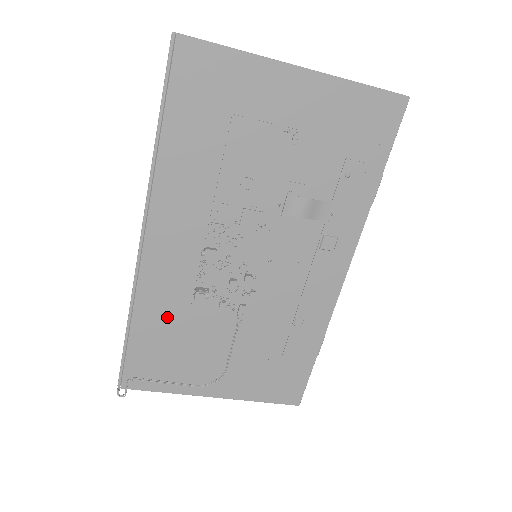
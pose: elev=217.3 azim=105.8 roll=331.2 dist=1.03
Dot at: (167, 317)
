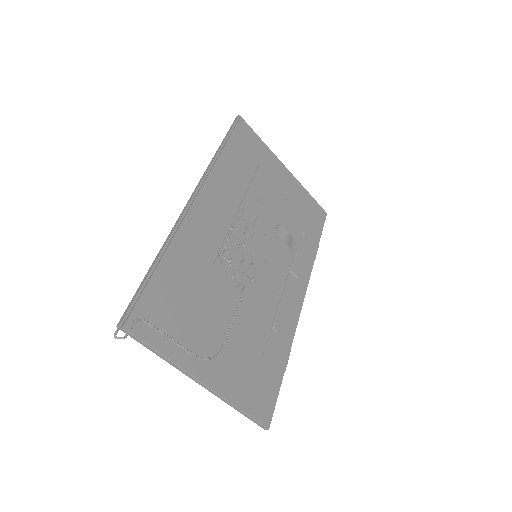
Dot at: (190, 270)
